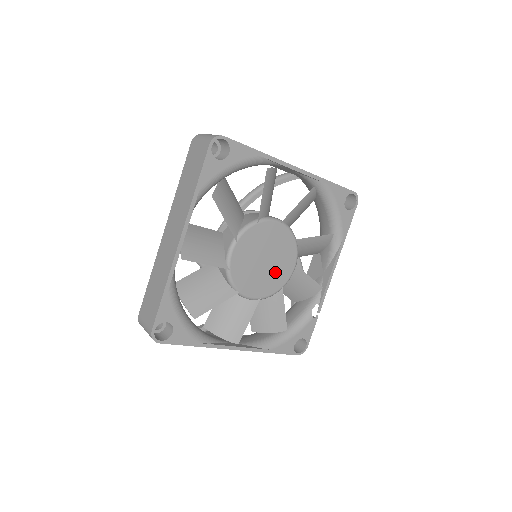
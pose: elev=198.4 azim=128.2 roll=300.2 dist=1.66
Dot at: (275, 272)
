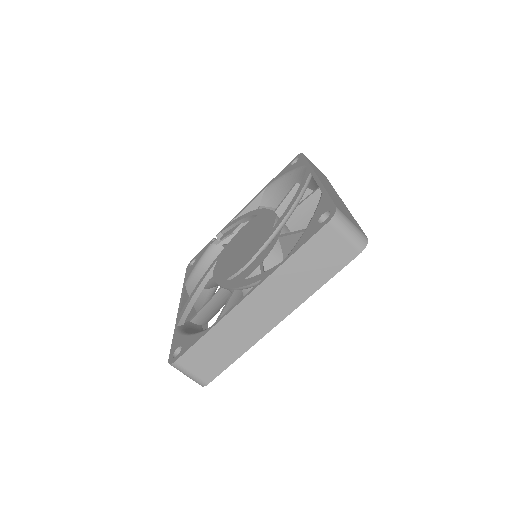
Dot at: occluded
